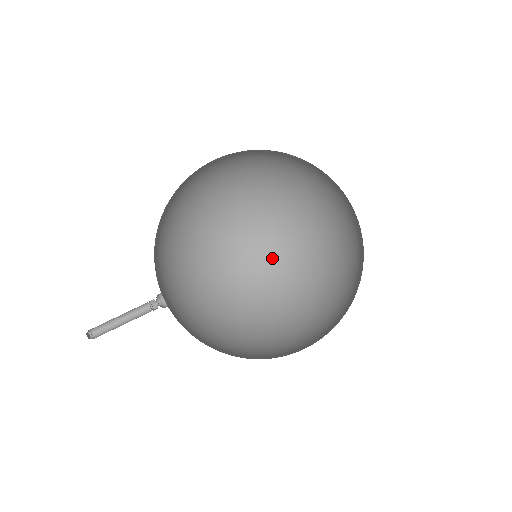
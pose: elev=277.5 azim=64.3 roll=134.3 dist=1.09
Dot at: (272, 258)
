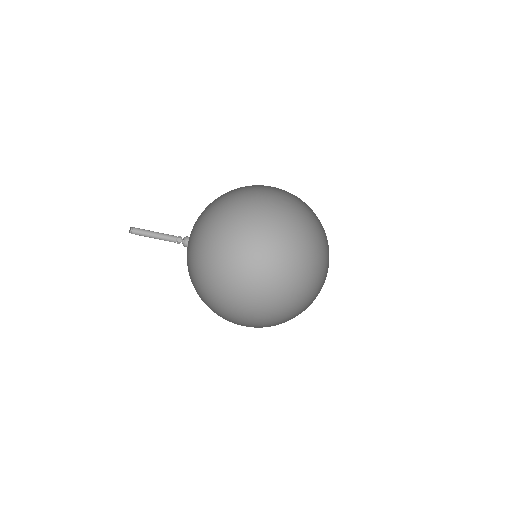
Dot at: (266, 241)
